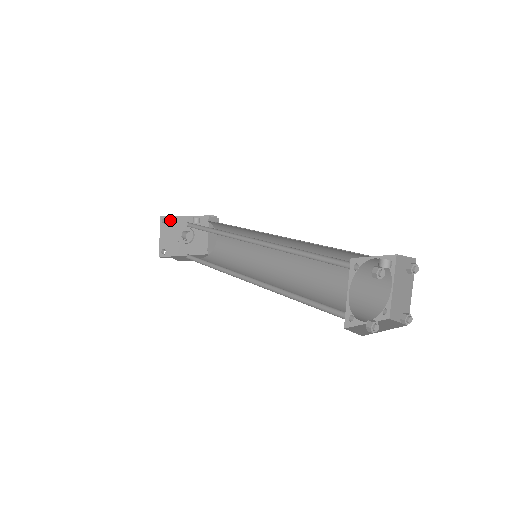
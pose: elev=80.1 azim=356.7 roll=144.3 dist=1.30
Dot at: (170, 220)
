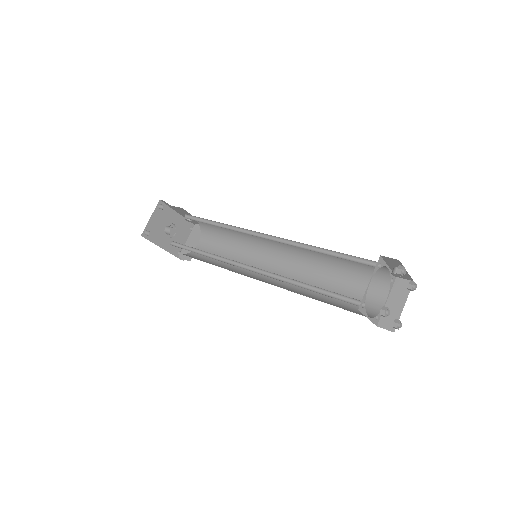
Dot at: (165, 209)
